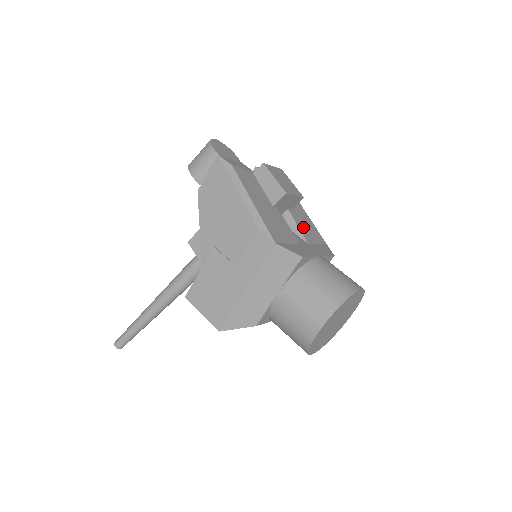
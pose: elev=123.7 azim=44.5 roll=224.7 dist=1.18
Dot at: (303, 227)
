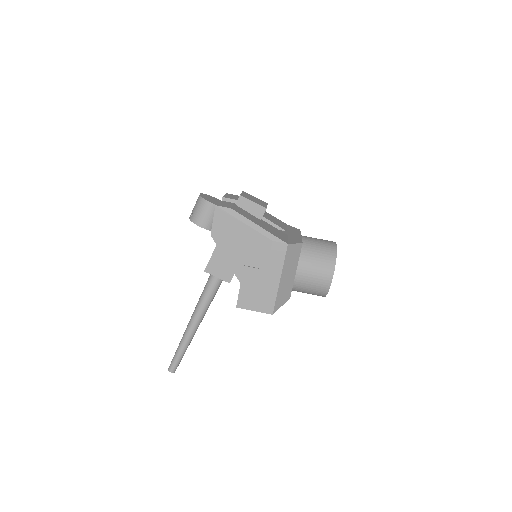
Dot at: (275, 222)
